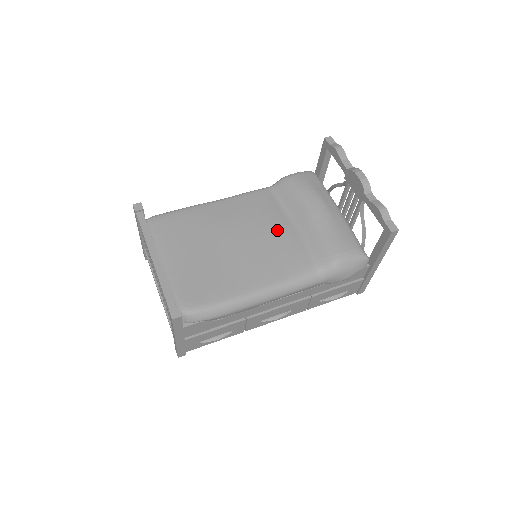
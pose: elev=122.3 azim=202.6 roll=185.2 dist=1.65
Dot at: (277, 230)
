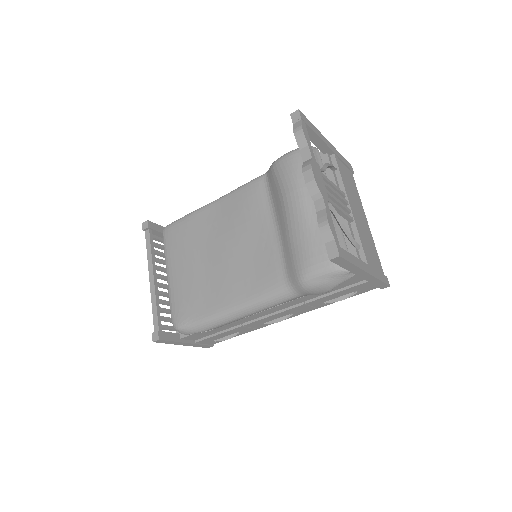
Dot at: (258, 235)
